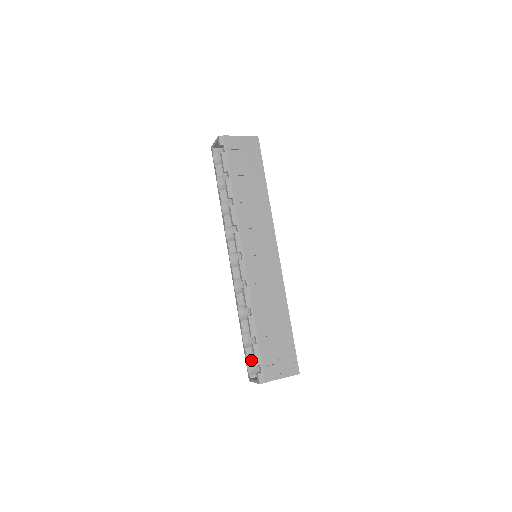
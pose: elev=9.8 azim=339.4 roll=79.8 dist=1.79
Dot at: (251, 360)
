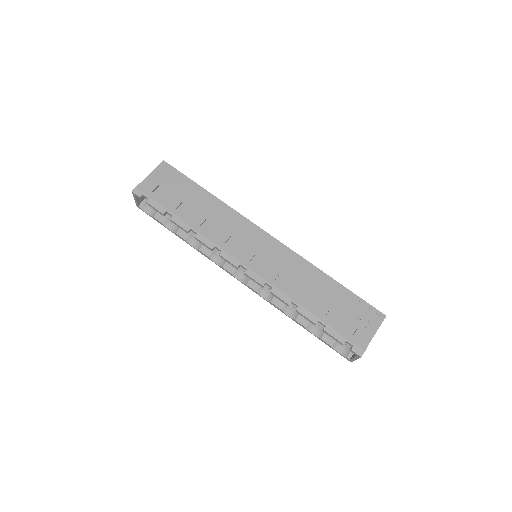
Dot at: (335, 344)
